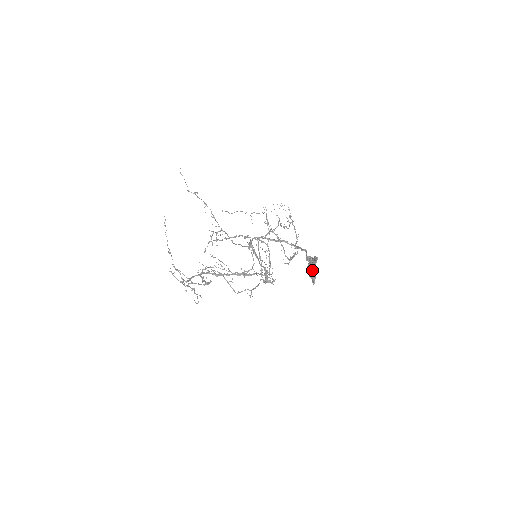
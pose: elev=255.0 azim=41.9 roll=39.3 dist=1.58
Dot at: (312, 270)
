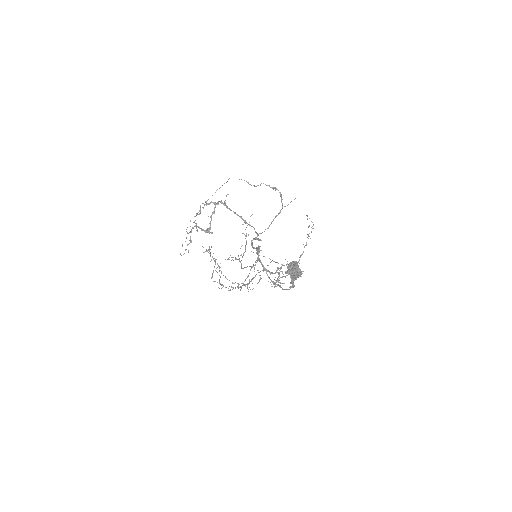
Dot at: (294, 261)
